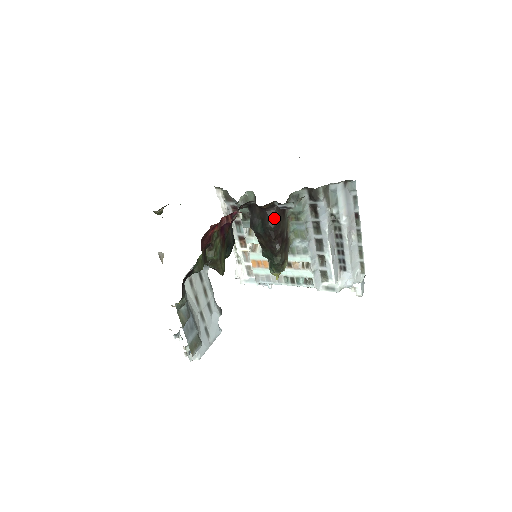
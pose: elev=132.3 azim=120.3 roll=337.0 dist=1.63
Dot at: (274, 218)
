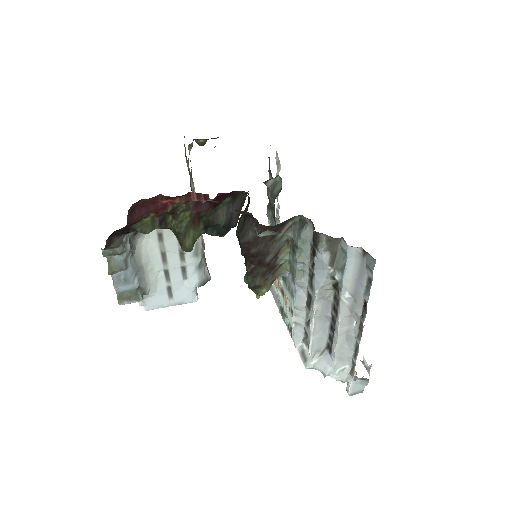
Dot at: (248, 232)
